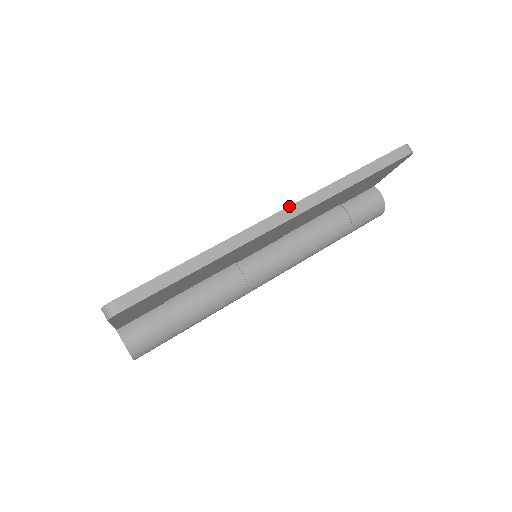
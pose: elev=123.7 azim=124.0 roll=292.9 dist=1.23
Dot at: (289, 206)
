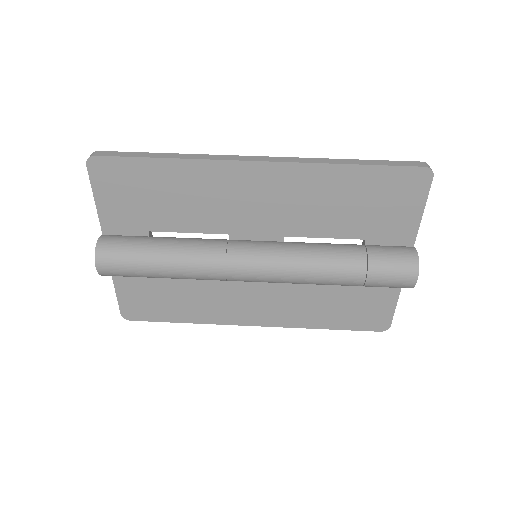
Dot at: (273, 157)
